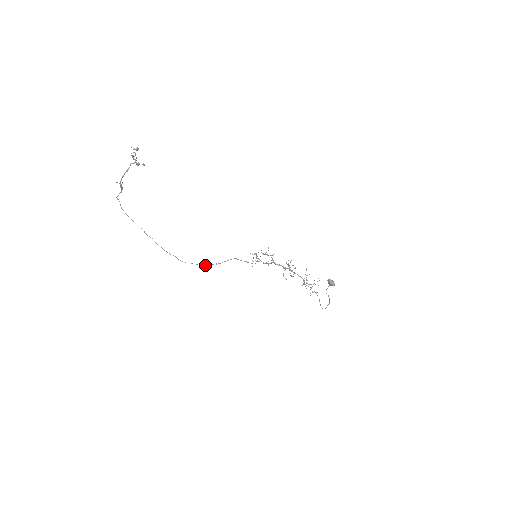
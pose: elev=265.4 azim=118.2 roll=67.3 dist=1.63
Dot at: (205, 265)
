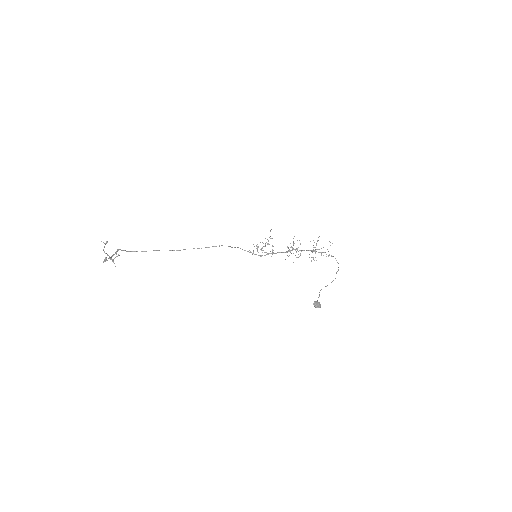
Dot at: occluded
